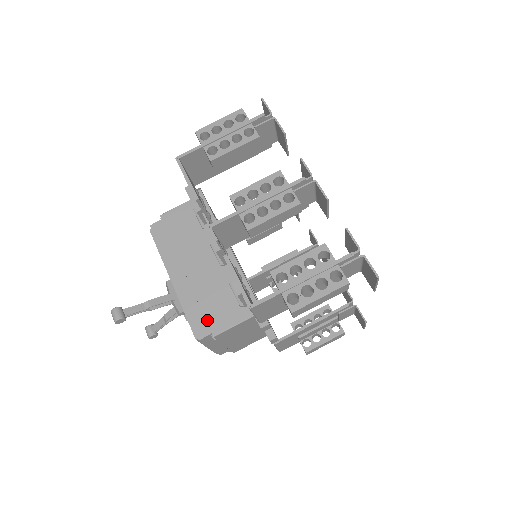
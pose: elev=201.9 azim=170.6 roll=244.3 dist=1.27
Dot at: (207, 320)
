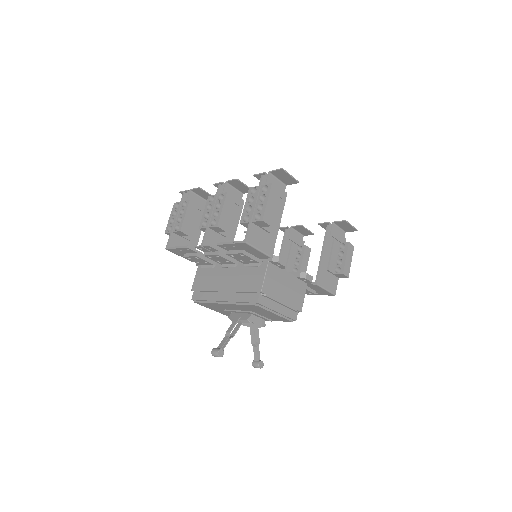
Dot at: (251, 291)
